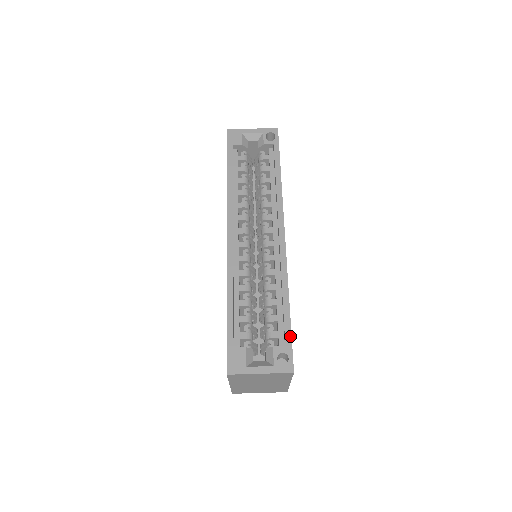
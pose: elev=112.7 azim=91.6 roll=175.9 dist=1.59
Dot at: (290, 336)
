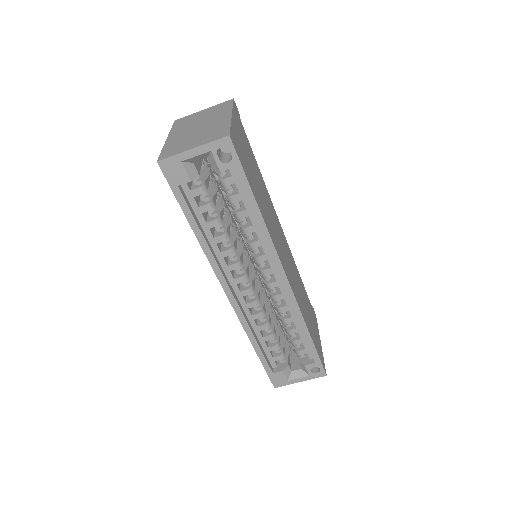
Dot at: (317, 356)
